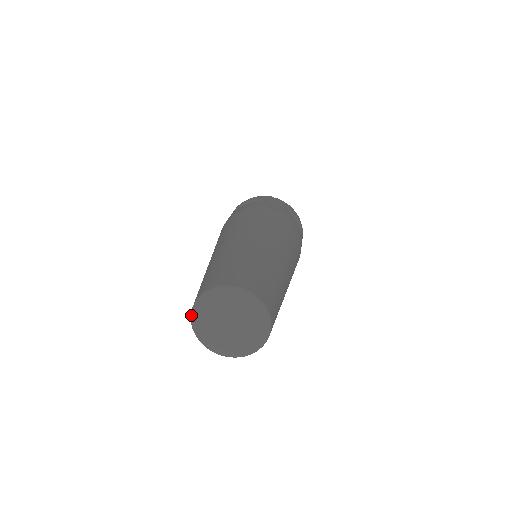
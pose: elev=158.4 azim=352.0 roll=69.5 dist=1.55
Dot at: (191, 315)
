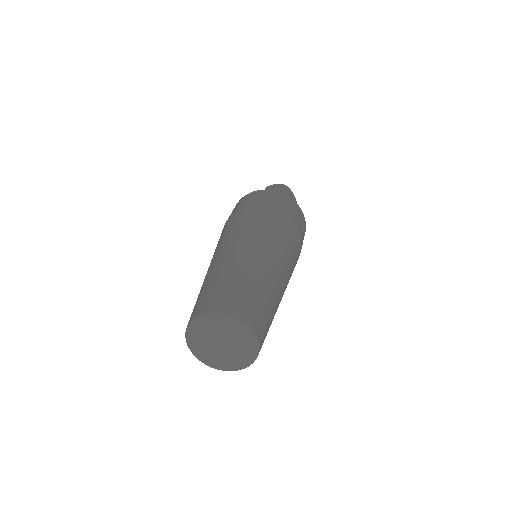
Dot at: (191, 321)
